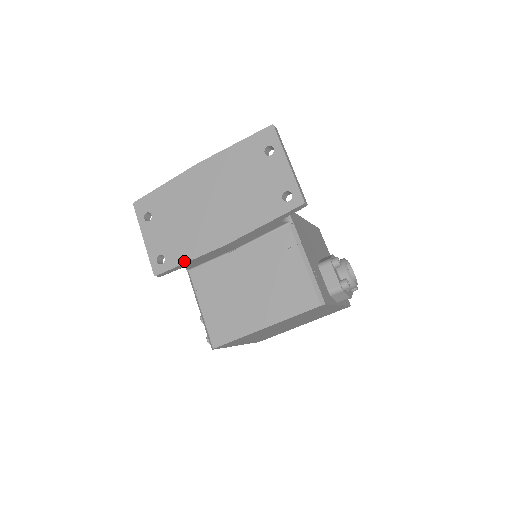
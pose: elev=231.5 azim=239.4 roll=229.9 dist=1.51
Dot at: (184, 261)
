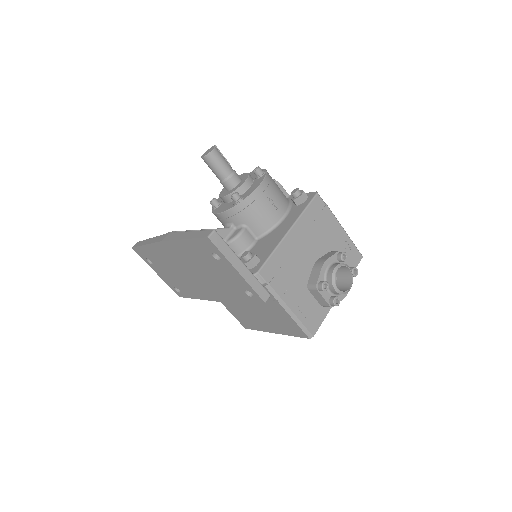
Dot at: (194, 298)
